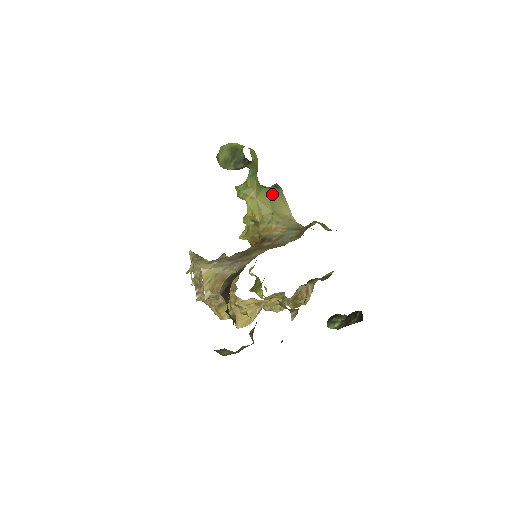
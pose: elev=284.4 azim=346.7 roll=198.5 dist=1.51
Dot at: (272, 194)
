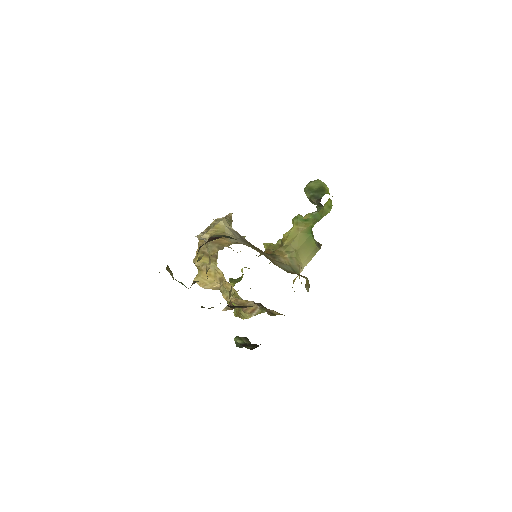
Dot at: (311, 243)
